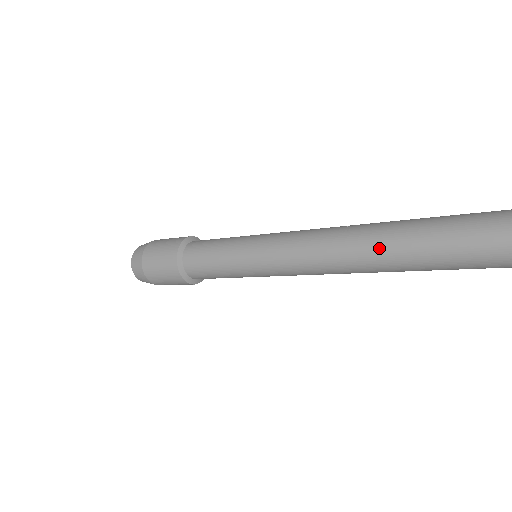
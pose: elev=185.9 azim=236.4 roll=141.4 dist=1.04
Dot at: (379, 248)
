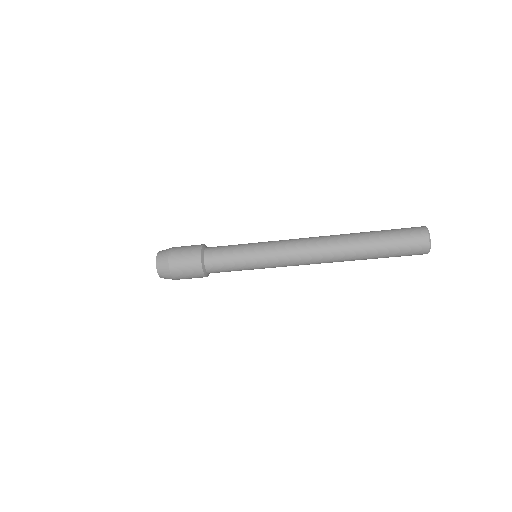
Dot at: (339, 239)
